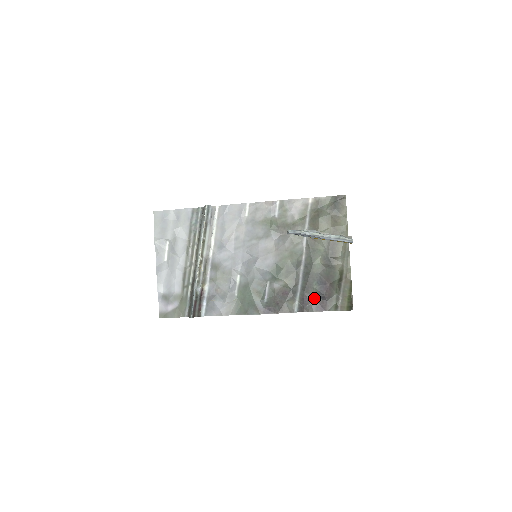
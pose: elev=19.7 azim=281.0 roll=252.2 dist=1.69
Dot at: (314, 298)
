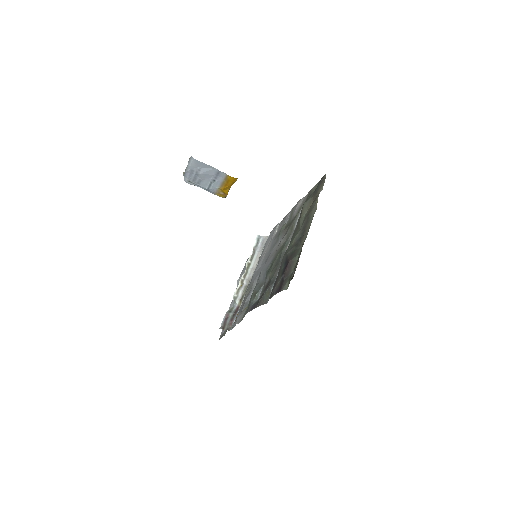
Dot at: (279, 282)
